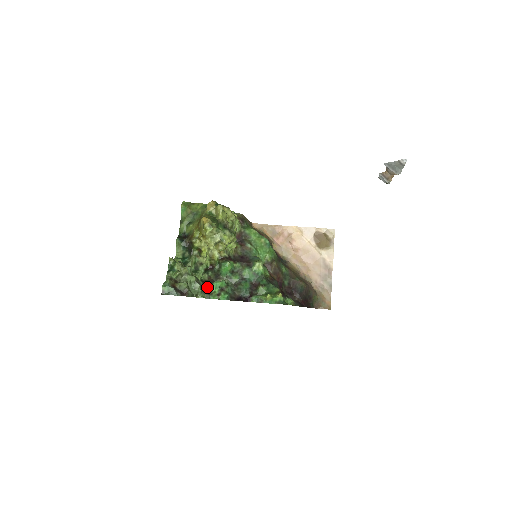
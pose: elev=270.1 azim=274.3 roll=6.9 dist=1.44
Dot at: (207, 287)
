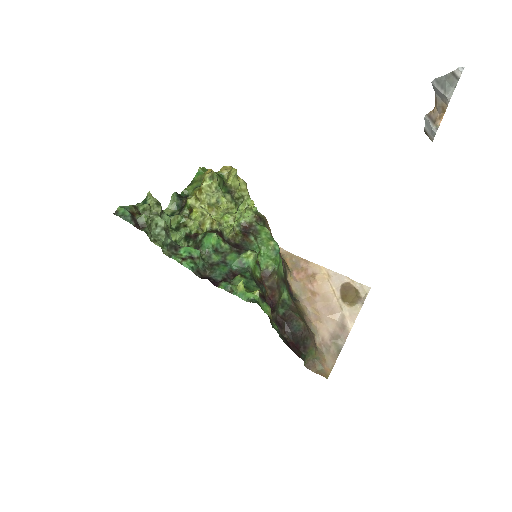
Dot at: (176, 246)
